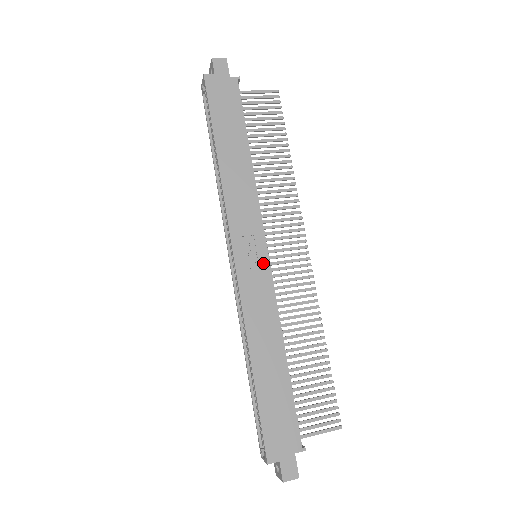
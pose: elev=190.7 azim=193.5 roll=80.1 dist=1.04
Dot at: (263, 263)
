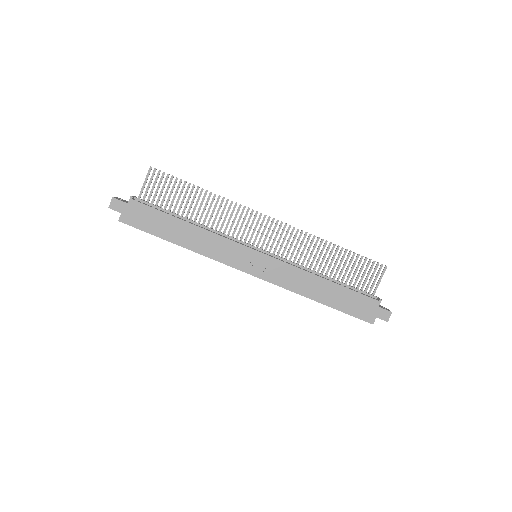
Dot at: (264, 259)
